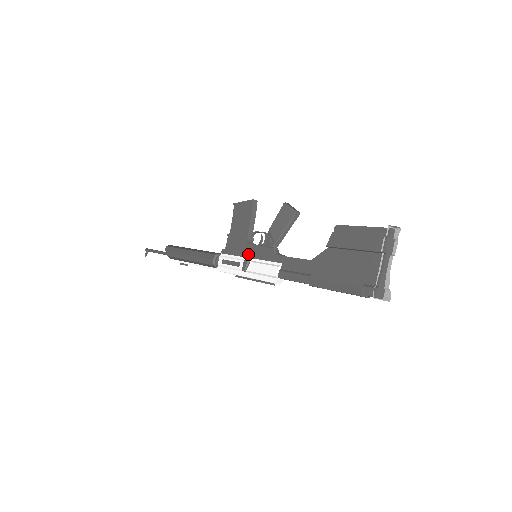
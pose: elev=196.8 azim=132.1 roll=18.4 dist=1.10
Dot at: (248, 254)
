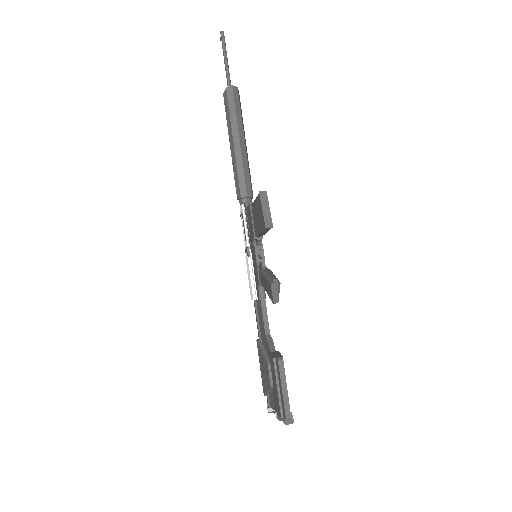
Dot at: (251, 248)
